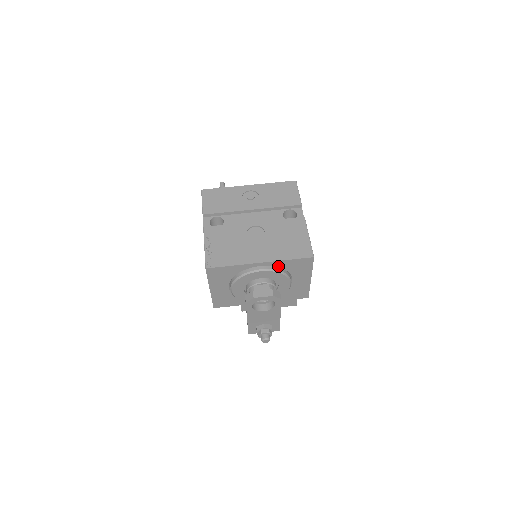
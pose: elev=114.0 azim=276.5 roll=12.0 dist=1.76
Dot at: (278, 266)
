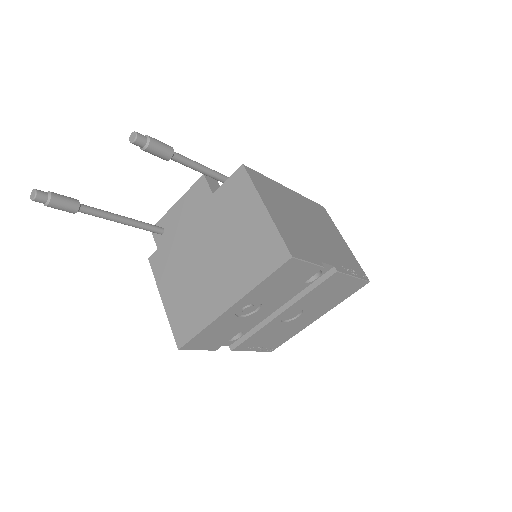
Dot at: occluded
